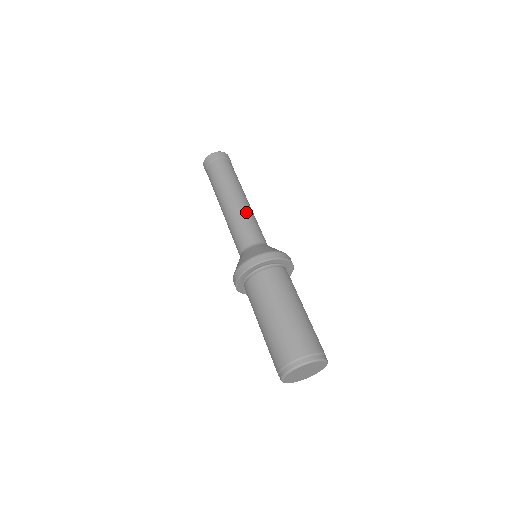
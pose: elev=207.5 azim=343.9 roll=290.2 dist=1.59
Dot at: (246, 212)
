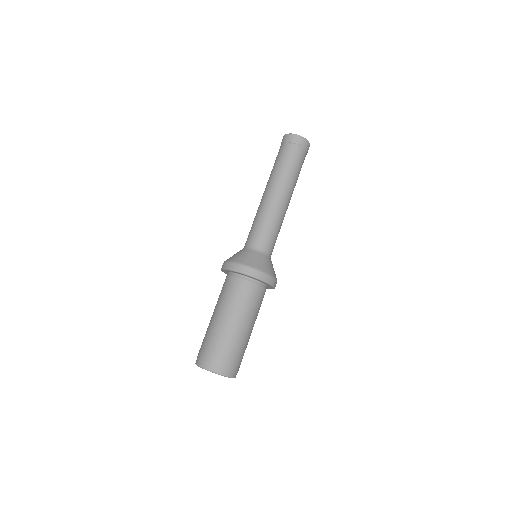
Dot at: (275, 215)
